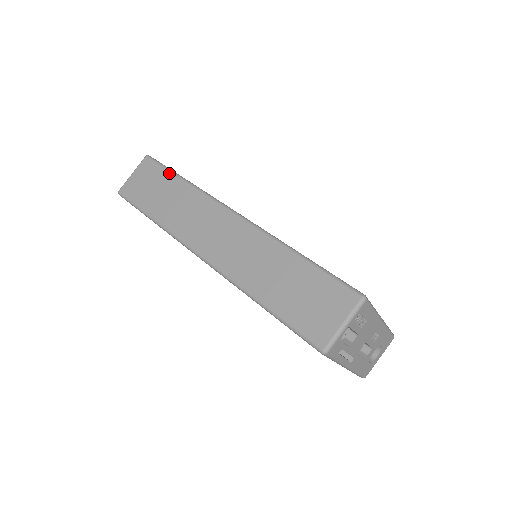
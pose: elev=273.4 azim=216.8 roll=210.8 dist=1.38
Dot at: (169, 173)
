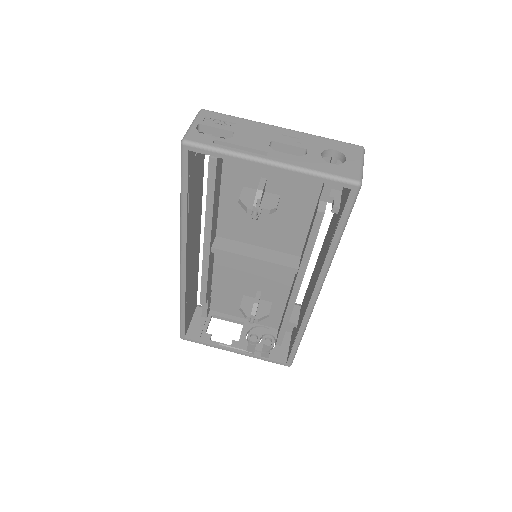
Dot at: occluded
